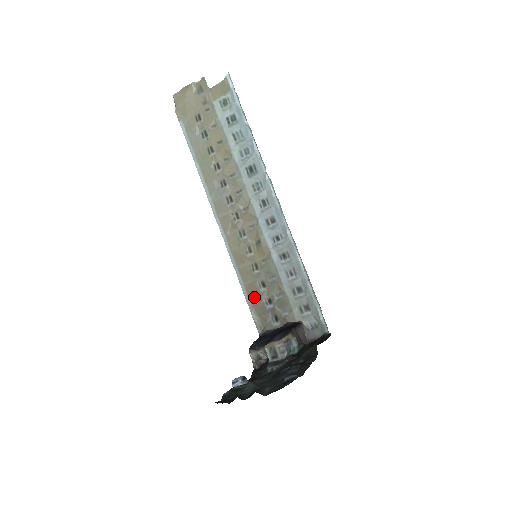
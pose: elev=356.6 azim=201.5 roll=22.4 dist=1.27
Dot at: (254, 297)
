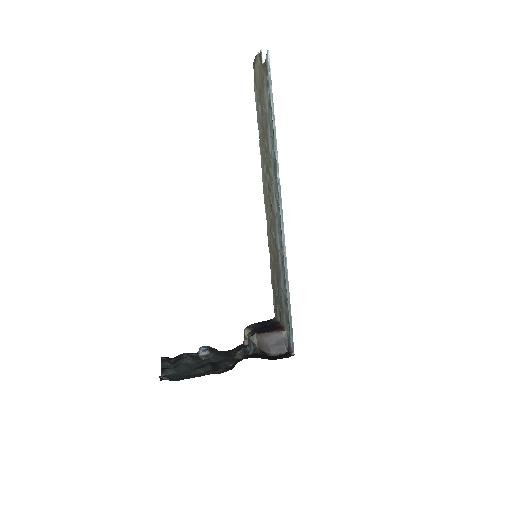
Dot at: (273, 285)
